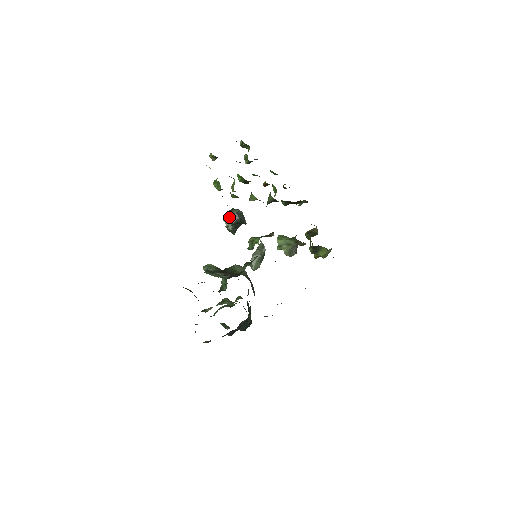
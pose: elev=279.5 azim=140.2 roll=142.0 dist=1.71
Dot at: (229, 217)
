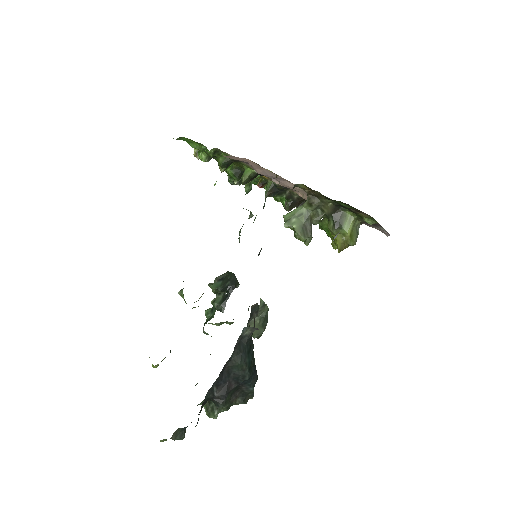
Dot at: (216, 281)
